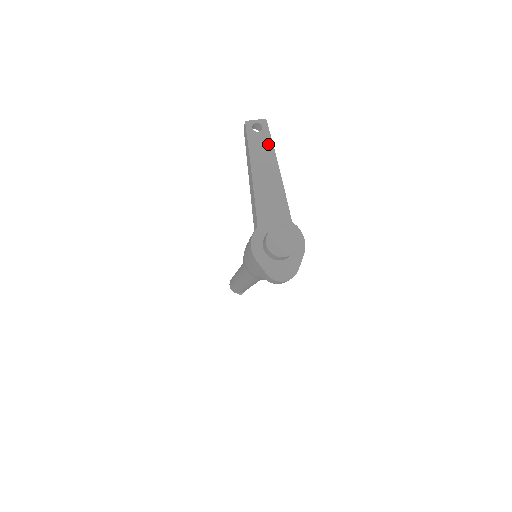
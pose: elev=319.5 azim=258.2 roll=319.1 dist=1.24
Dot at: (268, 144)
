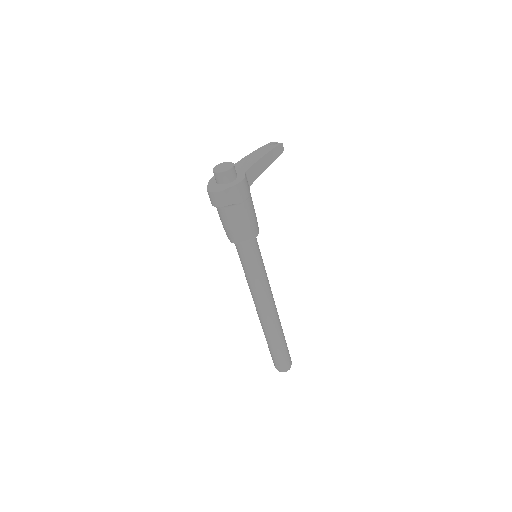
Dot at: (271, 148)
